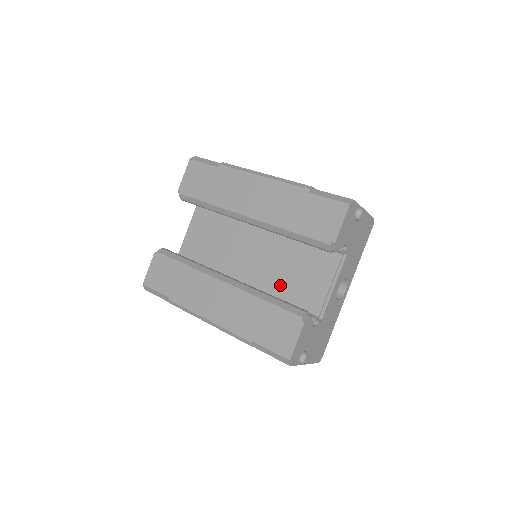
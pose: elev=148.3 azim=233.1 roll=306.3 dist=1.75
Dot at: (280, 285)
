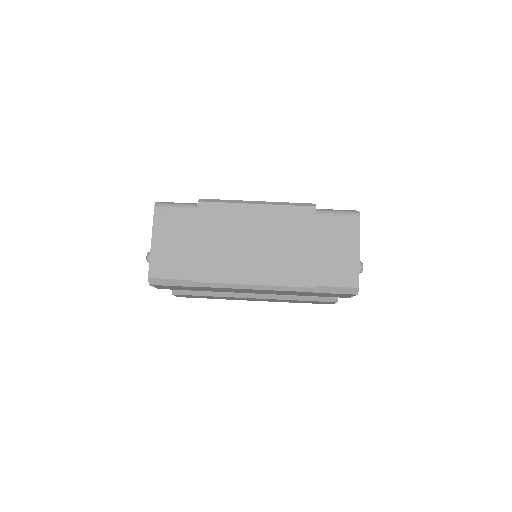
Dot at: occluded
